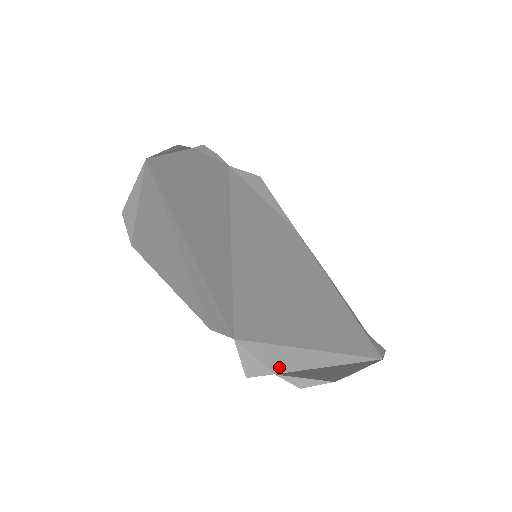
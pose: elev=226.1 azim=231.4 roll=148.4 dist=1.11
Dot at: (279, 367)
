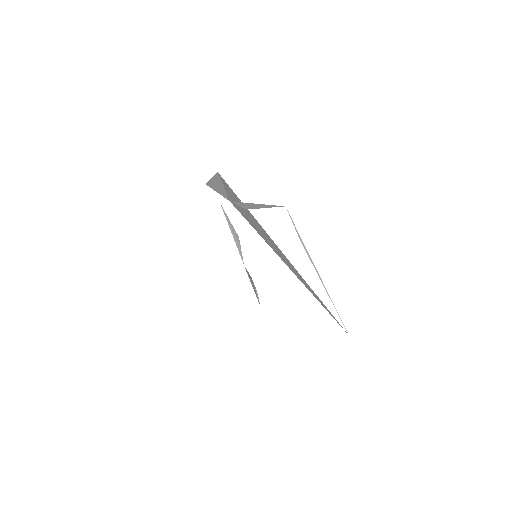
Dot at: (237, 206)
